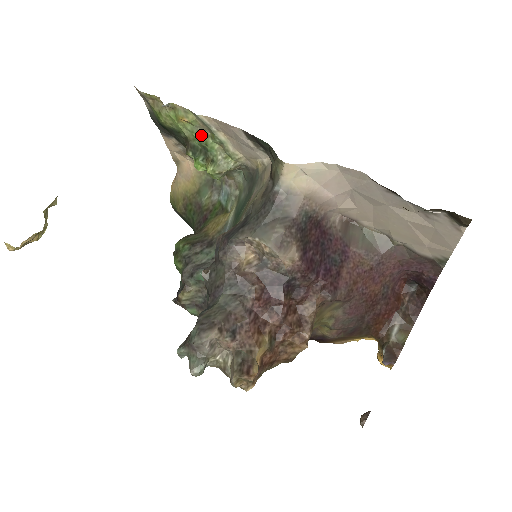
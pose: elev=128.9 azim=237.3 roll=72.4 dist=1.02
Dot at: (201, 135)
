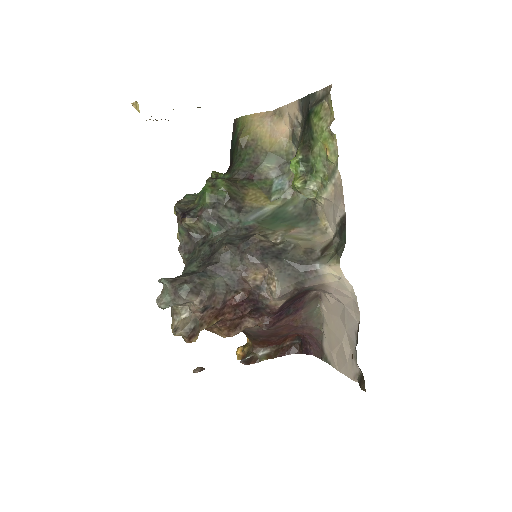
Dot at: (322, 165)
